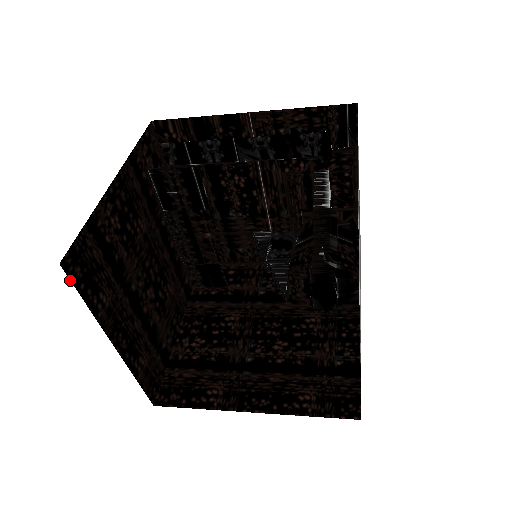
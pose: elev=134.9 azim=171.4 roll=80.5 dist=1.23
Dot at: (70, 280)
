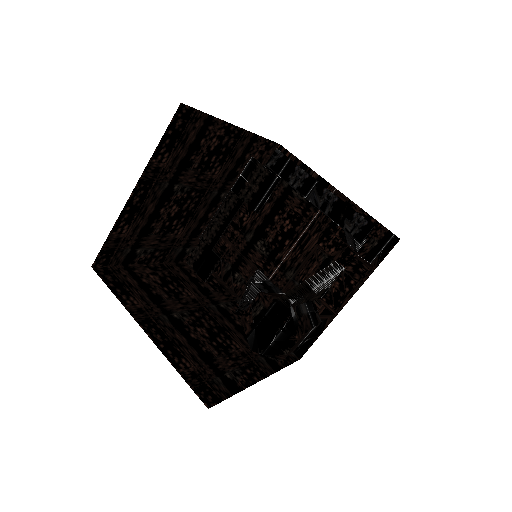
Dot at: (172, 118)
